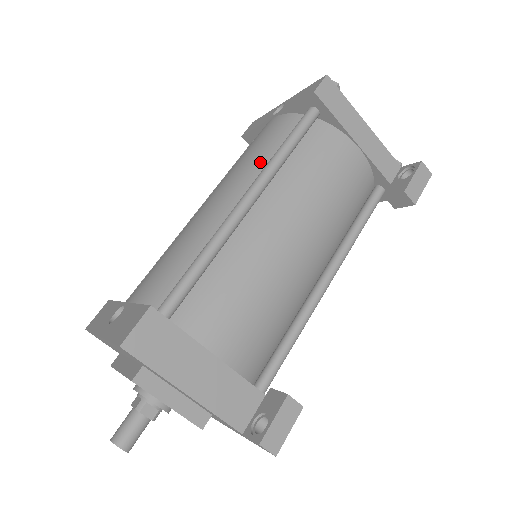
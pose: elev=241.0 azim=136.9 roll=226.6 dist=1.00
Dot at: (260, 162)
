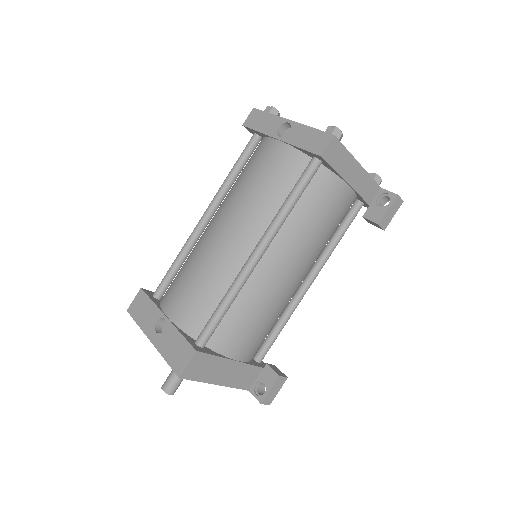
Dot at: (268, 206)
